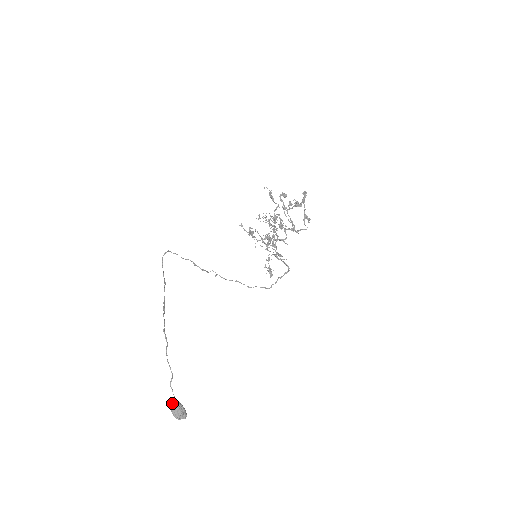
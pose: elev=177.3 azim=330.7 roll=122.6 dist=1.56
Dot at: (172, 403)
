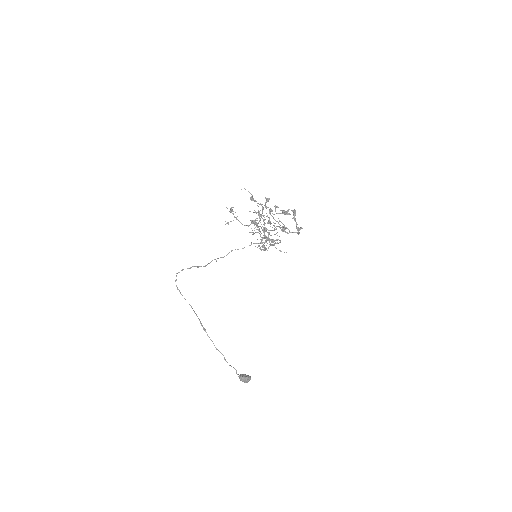
Dot at: (242, 380)
